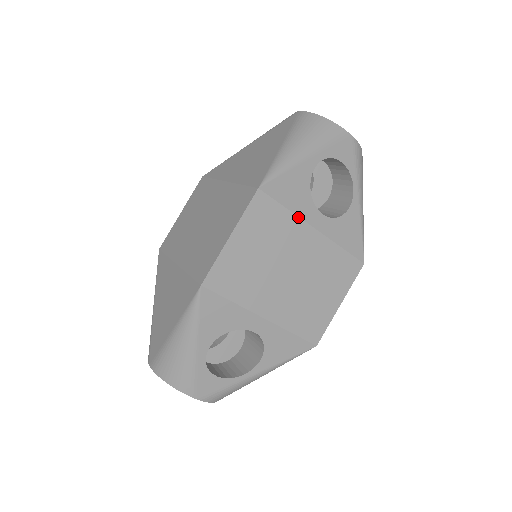
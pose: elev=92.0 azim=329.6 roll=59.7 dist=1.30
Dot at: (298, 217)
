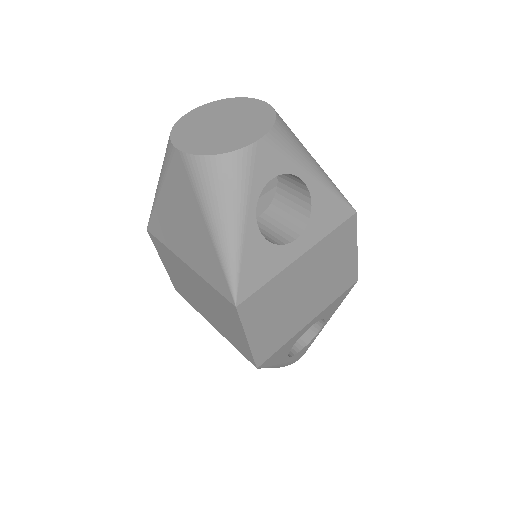
Dot at: (281, 272)
